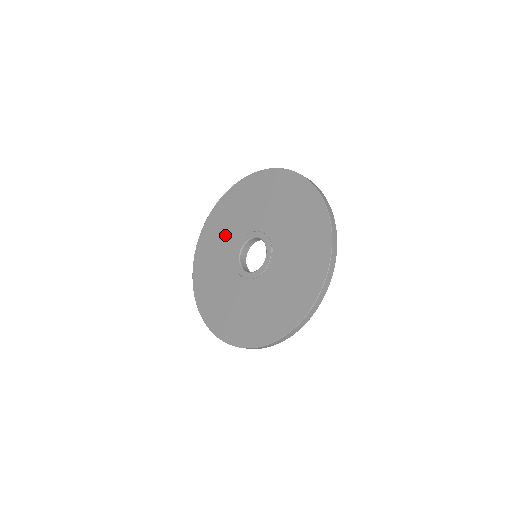
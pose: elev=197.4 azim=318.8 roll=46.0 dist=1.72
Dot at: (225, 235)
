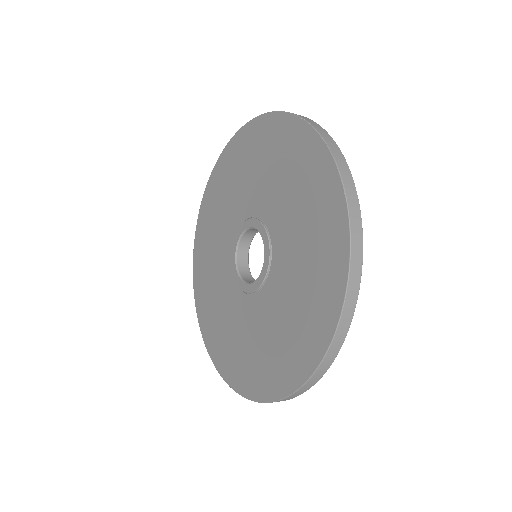
Dot at: (216, 285)
